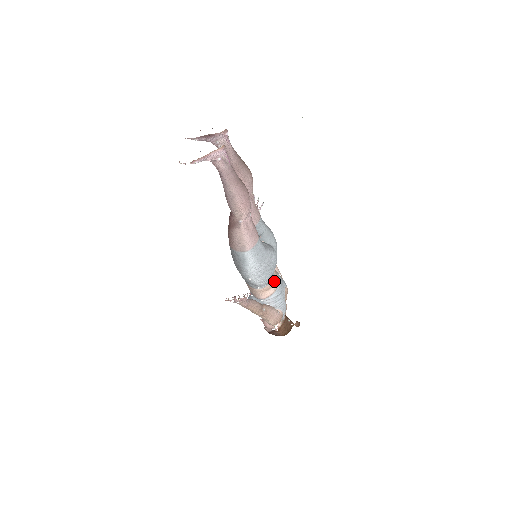
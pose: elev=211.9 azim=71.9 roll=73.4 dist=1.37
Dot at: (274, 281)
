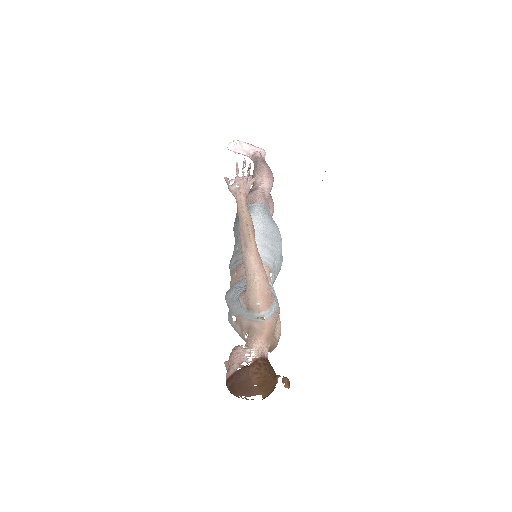
Dot at: (270, 279)
